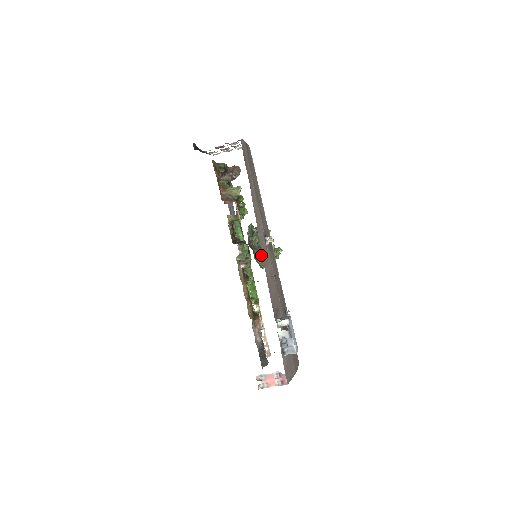
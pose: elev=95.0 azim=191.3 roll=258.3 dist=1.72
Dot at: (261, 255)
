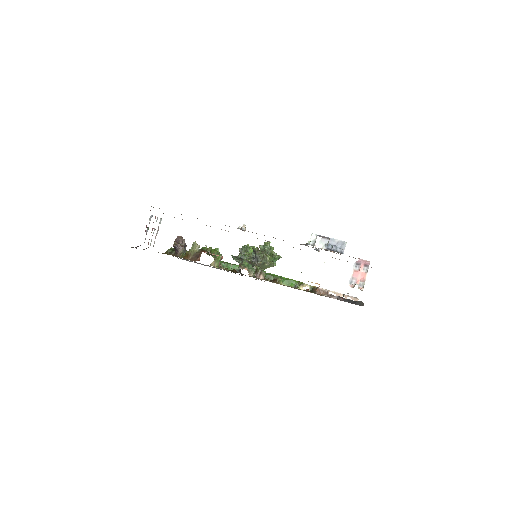
Dot at: (262, 259)
